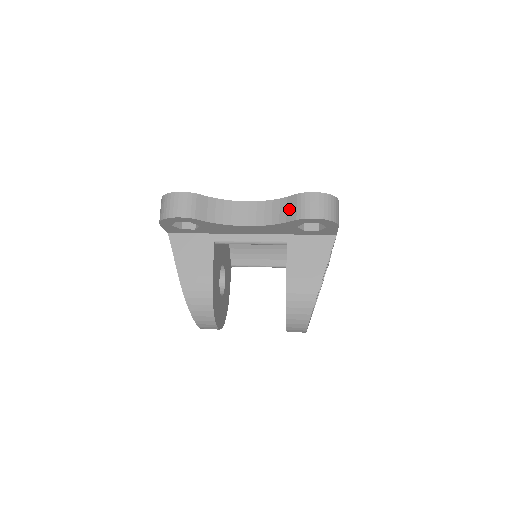
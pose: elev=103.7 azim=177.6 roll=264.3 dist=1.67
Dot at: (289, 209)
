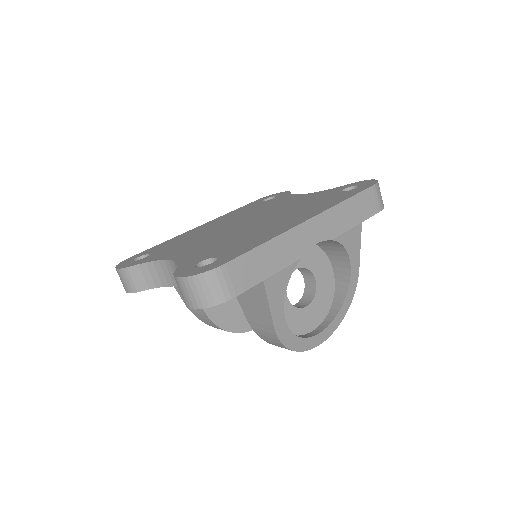
Dot at: occluded
